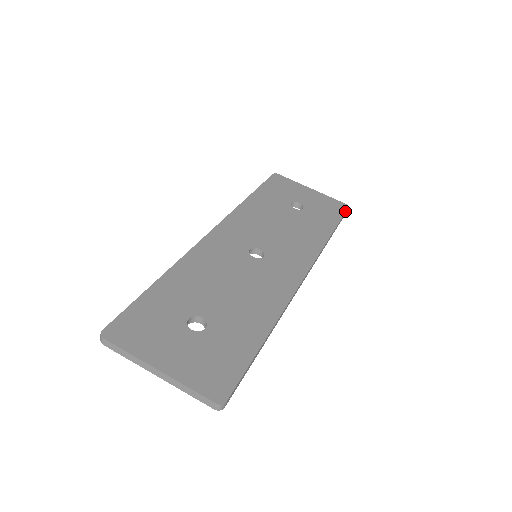
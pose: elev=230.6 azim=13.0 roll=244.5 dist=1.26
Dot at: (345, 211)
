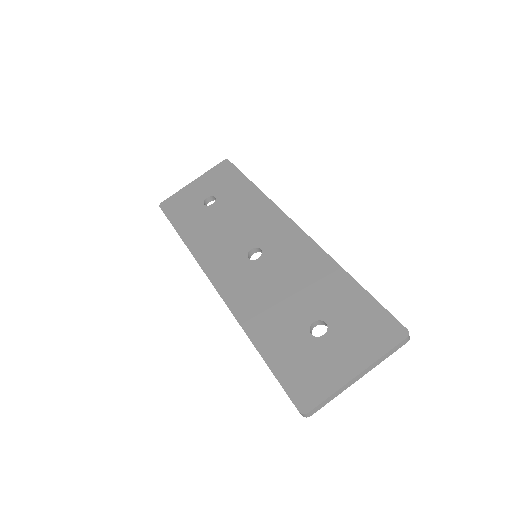
Dot at: (232, 164)
